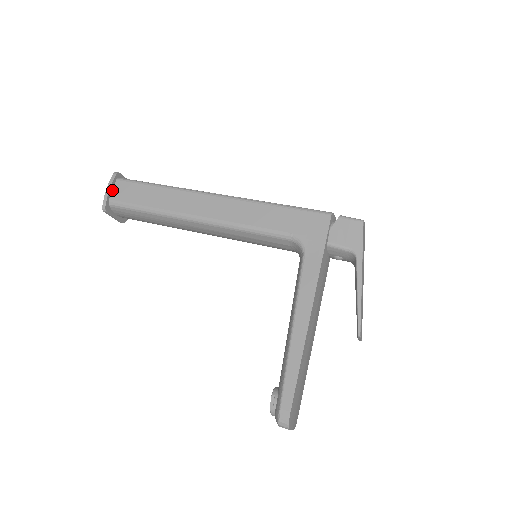
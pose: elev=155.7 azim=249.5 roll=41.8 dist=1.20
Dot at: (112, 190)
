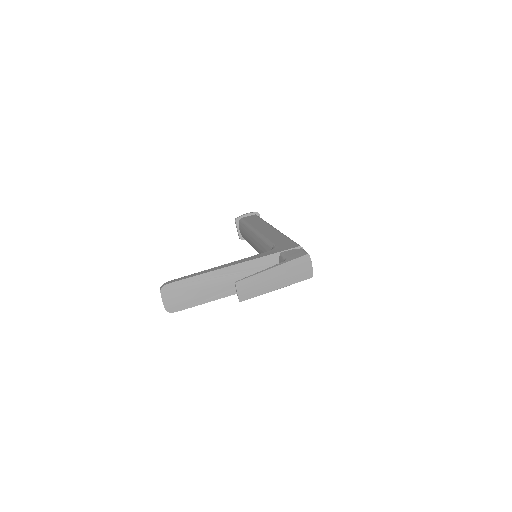
Dot at: (248, 216)
